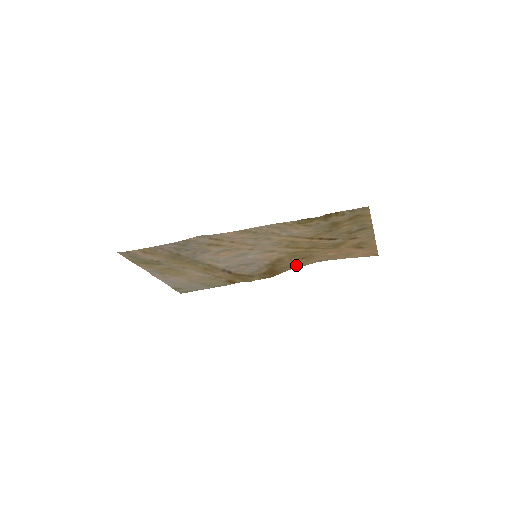
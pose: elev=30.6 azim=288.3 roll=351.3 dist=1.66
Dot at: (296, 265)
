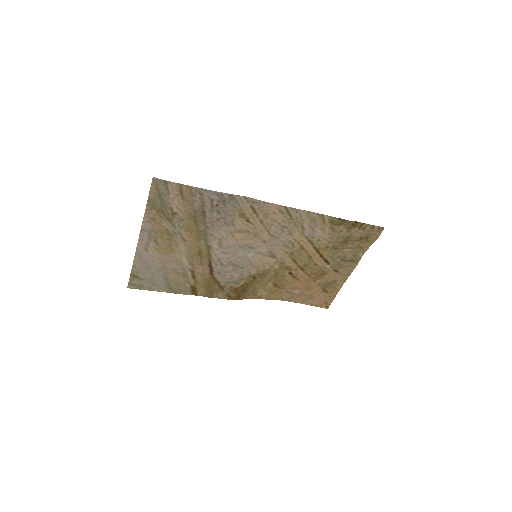
Dot at: (261, 294)
